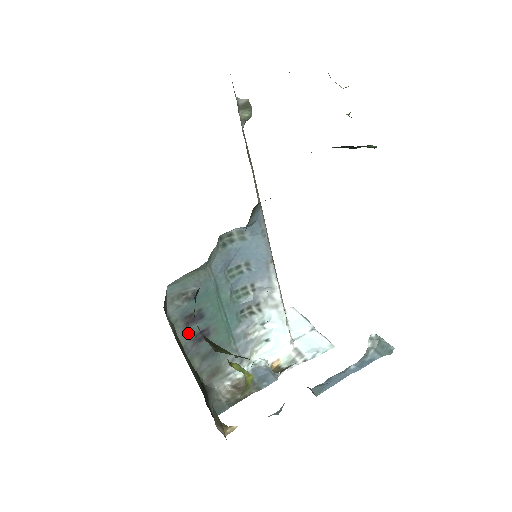
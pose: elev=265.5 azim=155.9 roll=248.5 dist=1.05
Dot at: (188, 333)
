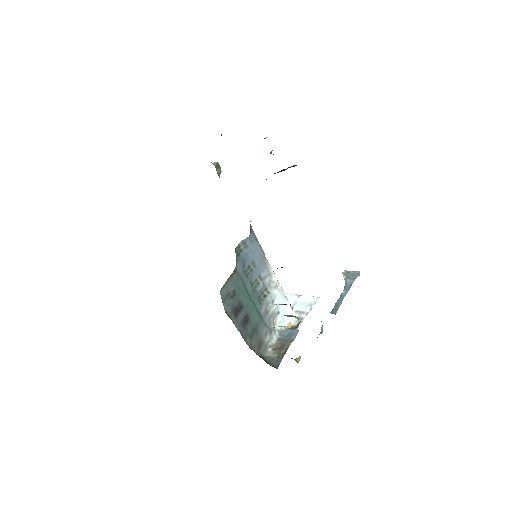
Dot at: (238, 321)
